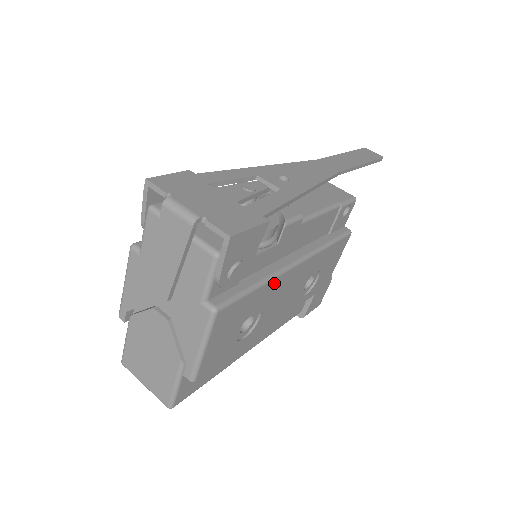
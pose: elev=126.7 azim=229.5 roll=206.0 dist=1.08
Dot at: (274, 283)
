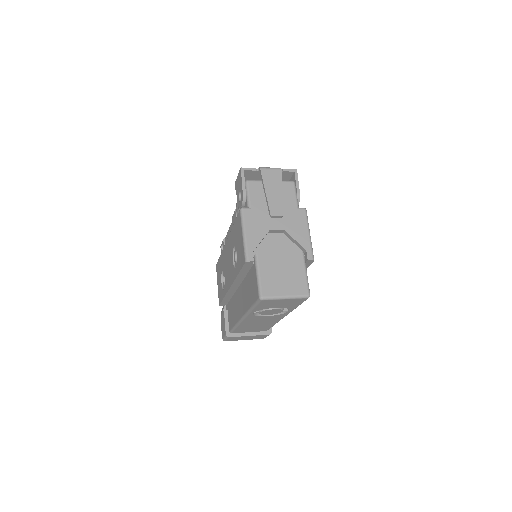
Dot at: occluded
